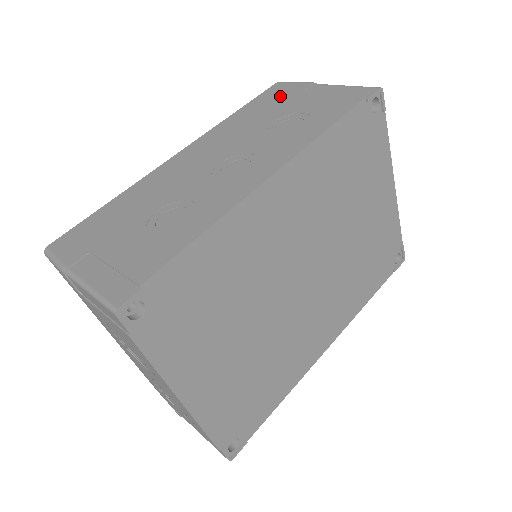
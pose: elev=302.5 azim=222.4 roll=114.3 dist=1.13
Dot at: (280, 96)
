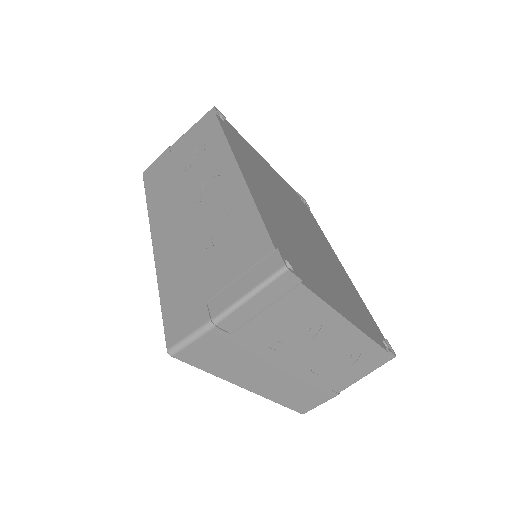
Dot at: (161, 168)
